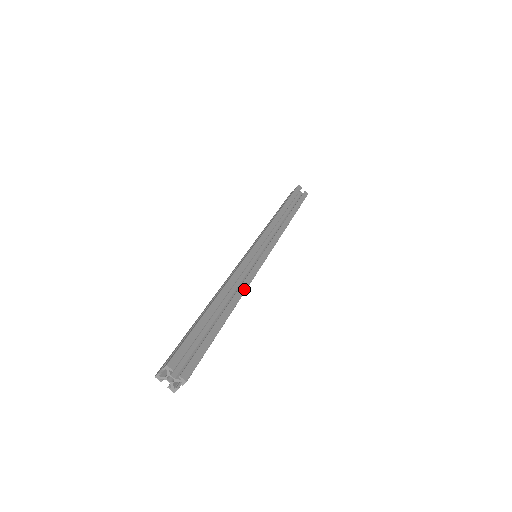
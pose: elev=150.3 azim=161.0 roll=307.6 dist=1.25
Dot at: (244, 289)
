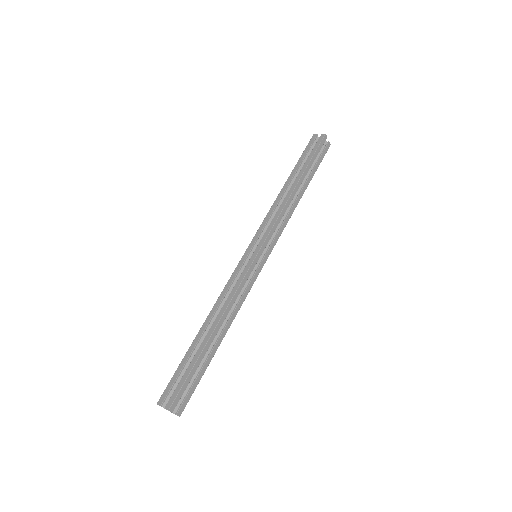
Dot at: (237, 311)
